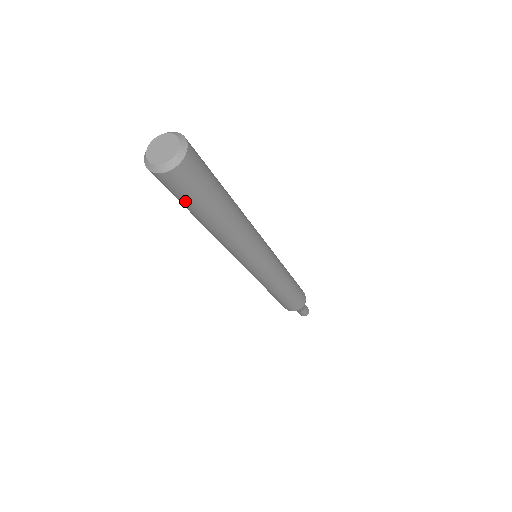
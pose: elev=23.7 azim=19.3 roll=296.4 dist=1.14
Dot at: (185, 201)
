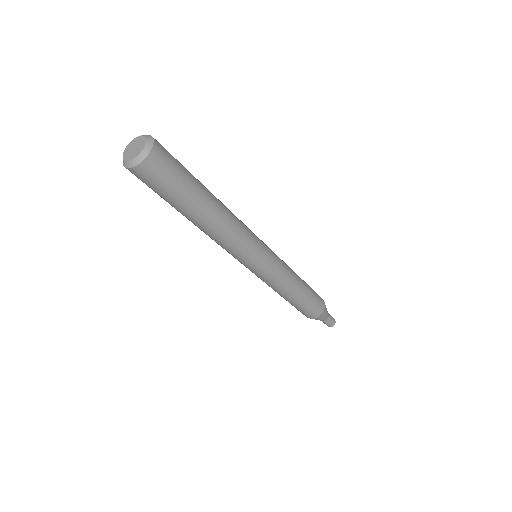
Dot at: occluded
